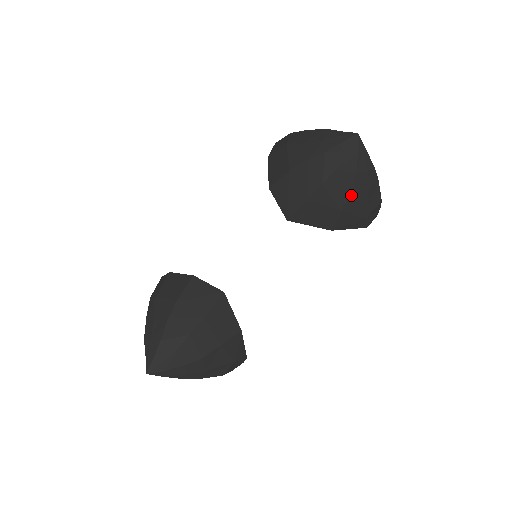
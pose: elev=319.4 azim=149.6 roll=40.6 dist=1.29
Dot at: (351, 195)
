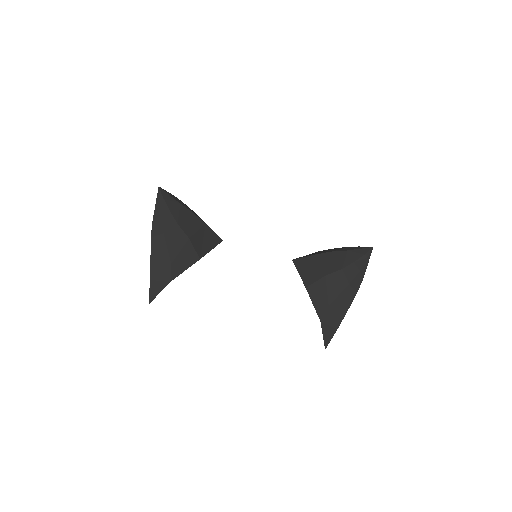
Dot at: (339, 272)
